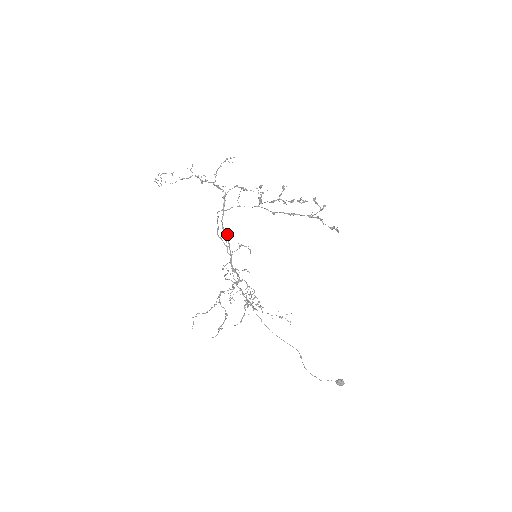
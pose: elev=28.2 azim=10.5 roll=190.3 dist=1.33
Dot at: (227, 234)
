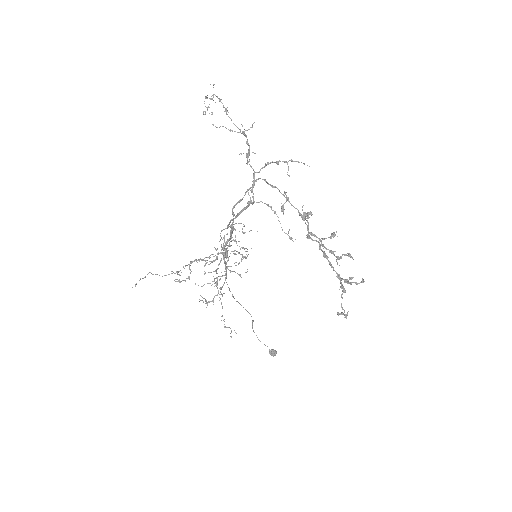
Dot at: (233, 228)
